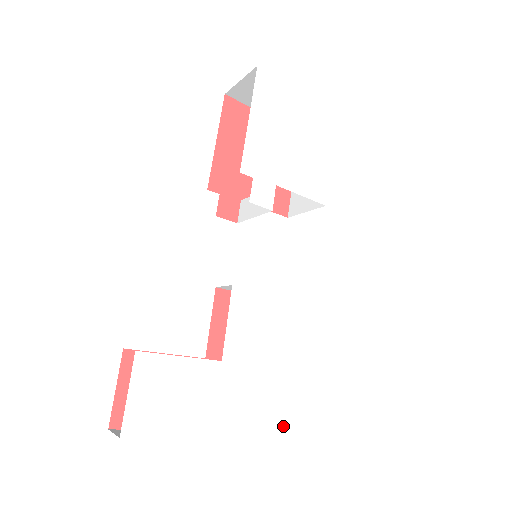
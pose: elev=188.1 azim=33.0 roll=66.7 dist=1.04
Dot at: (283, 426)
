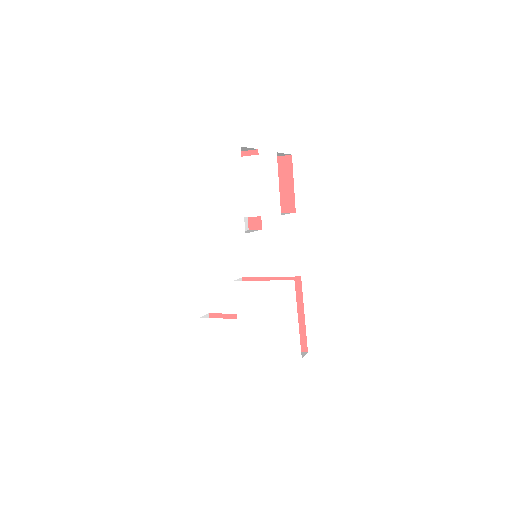
Dot at: (279, 350)
